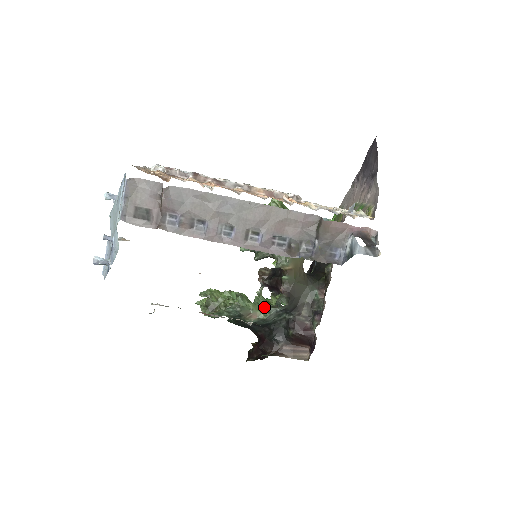
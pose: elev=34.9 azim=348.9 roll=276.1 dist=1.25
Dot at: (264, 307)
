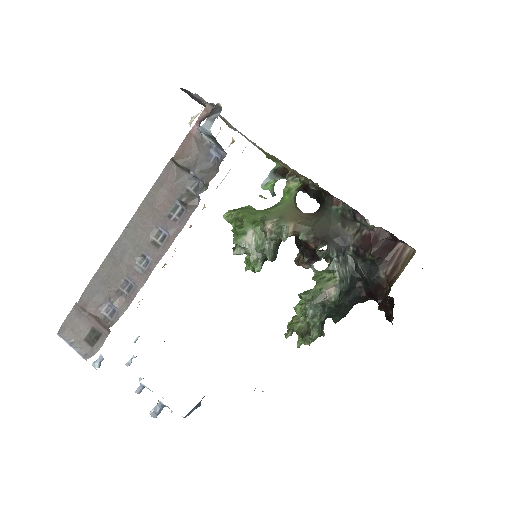
Dot at: (327, 274)
